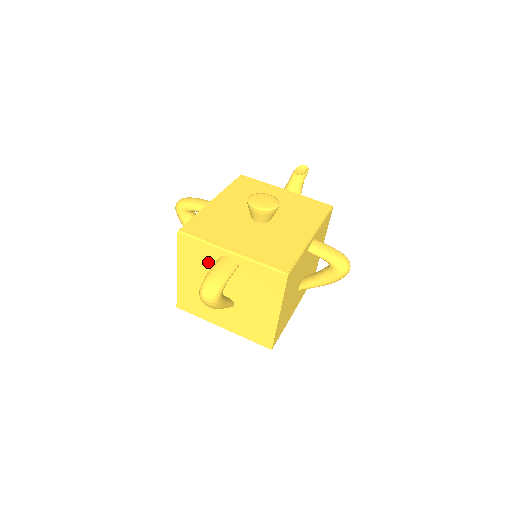
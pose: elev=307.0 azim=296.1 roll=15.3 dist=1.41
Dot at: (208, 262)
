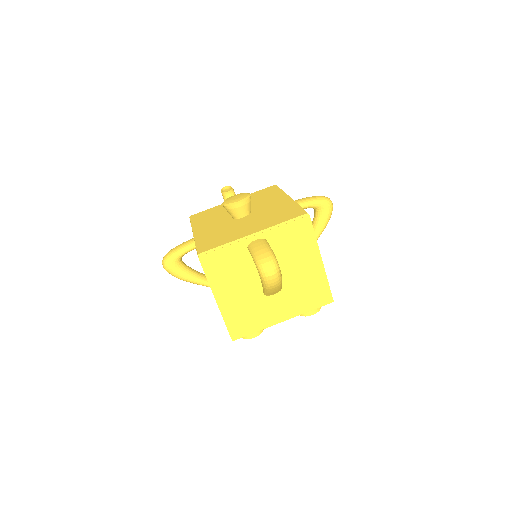
Dot at: (239, 263)
